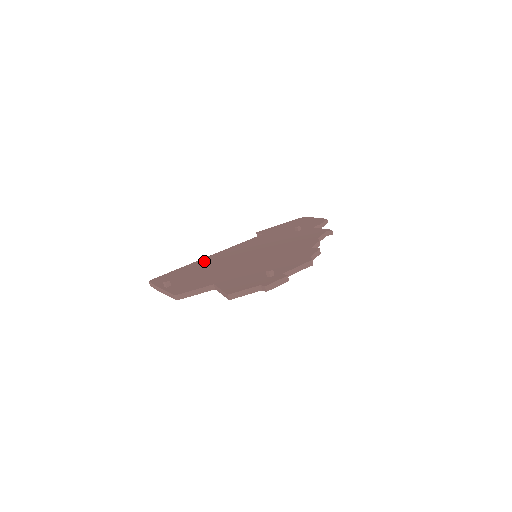
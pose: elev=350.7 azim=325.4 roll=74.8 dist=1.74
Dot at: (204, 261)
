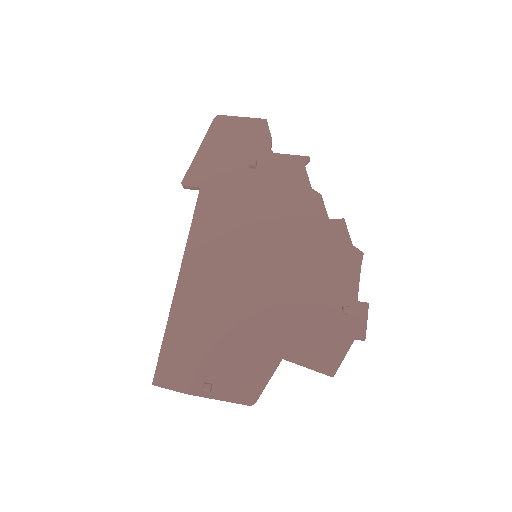
Dot at: (188, 299)
